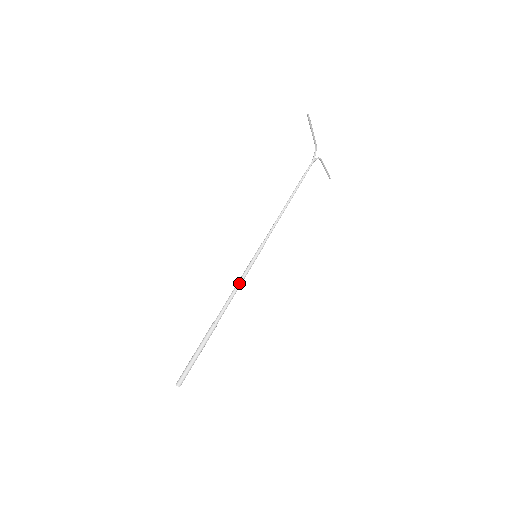
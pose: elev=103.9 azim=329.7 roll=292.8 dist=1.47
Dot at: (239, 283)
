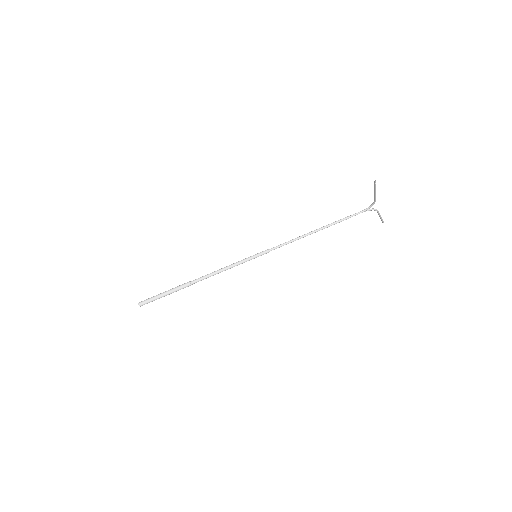
Dot at: (228, 267)
